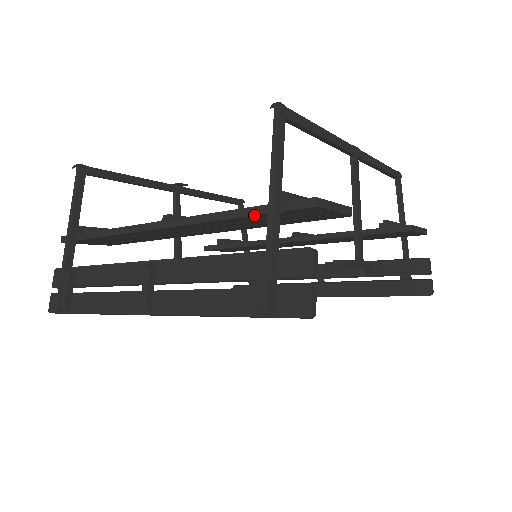
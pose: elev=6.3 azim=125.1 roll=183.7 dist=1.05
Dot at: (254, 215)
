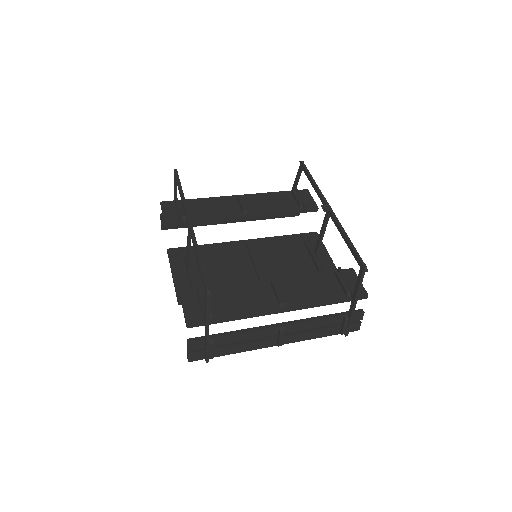
Dot at: occluded
